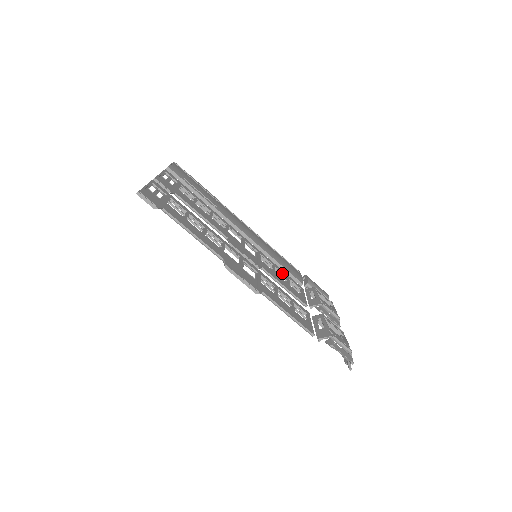
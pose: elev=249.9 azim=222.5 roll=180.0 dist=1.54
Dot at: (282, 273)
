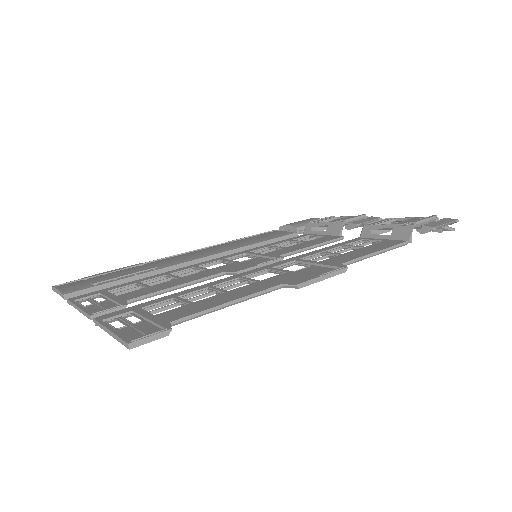
Dot at: (282, 243)
